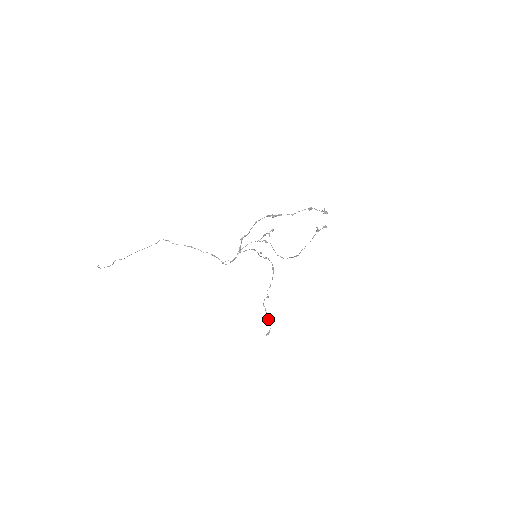
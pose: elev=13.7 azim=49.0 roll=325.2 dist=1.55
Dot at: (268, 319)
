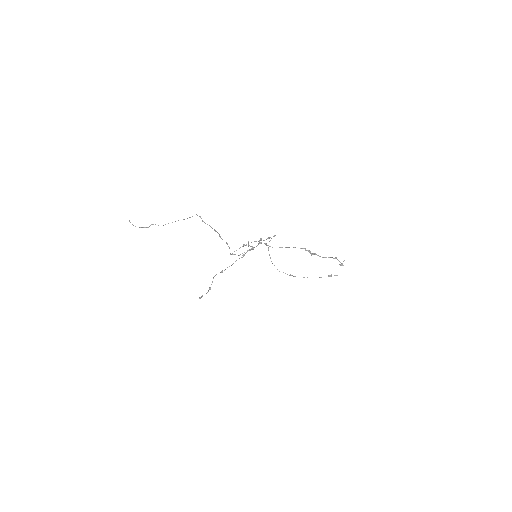
Dot at: (210, 288)
